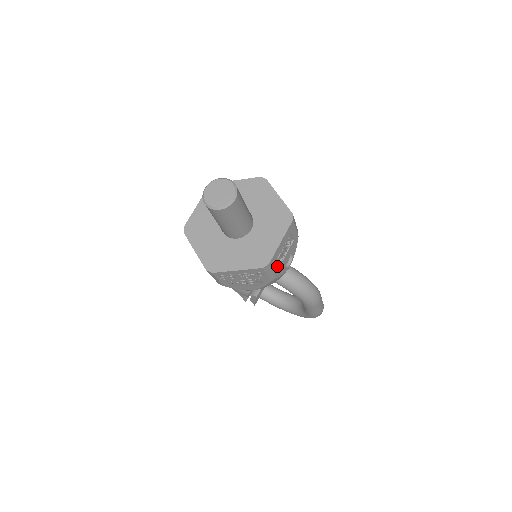
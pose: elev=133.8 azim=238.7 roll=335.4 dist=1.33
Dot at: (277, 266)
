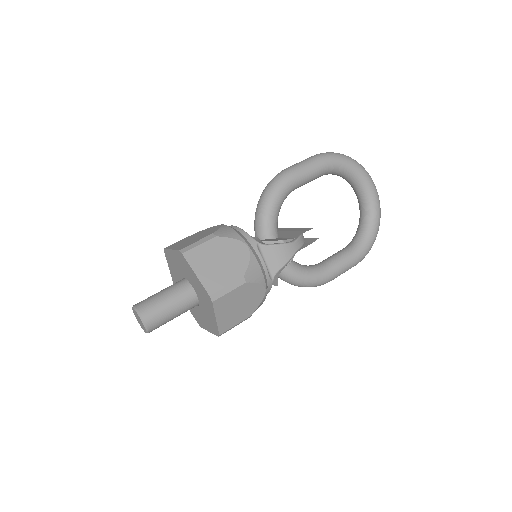
Dot at: occluded
